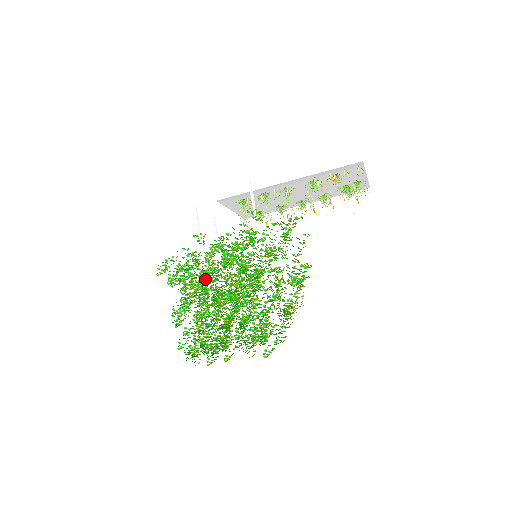
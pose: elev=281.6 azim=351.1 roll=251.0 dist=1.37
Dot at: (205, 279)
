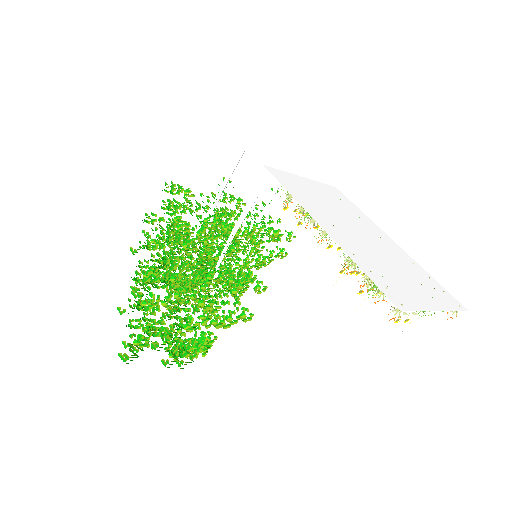
Dot at: occluded
